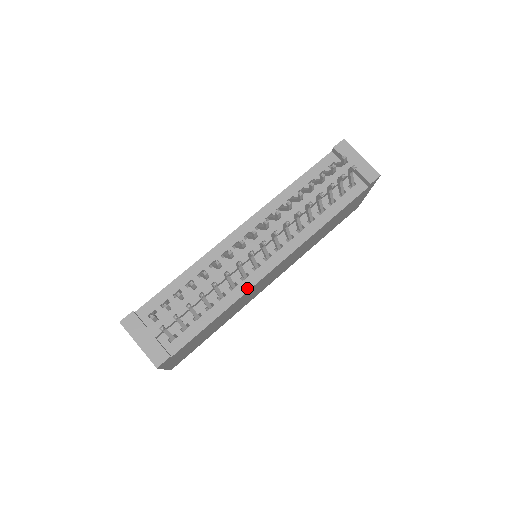
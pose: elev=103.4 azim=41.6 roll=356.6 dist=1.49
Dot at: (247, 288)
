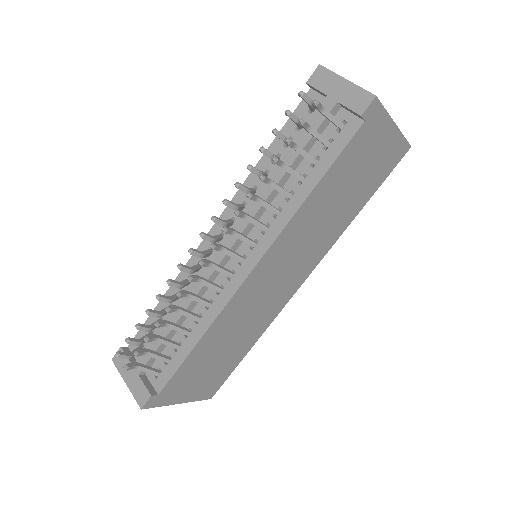
Dot at: (223, 304)
